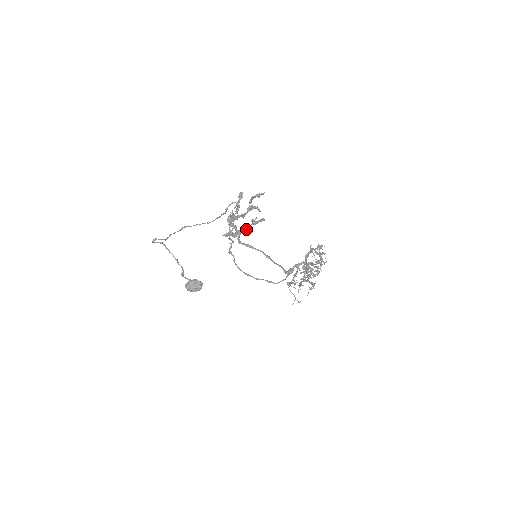
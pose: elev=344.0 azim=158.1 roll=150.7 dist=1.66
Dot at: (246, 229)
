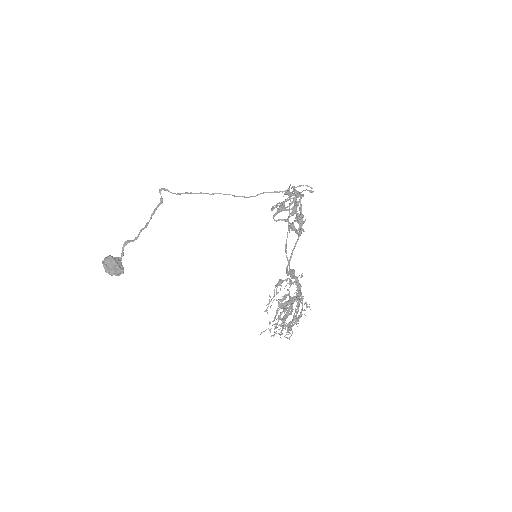
Dot at: occluded
